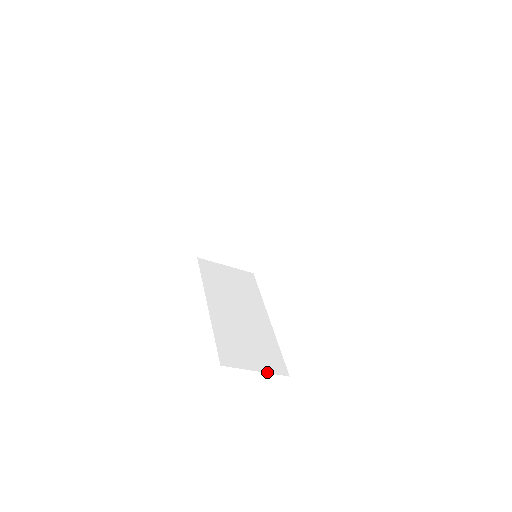
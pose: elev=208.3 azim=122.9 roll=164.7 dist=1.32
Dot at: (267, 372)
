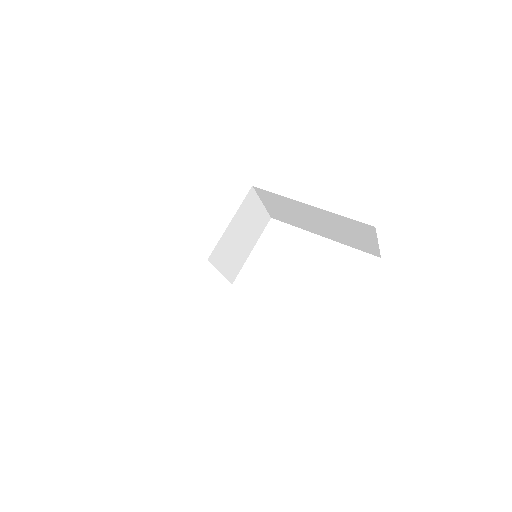
Dot at: occluded
